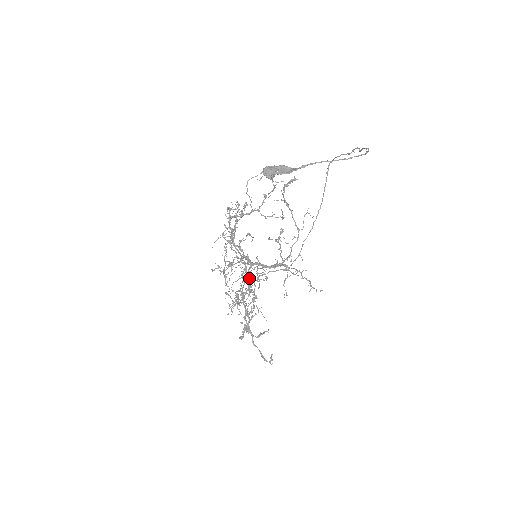
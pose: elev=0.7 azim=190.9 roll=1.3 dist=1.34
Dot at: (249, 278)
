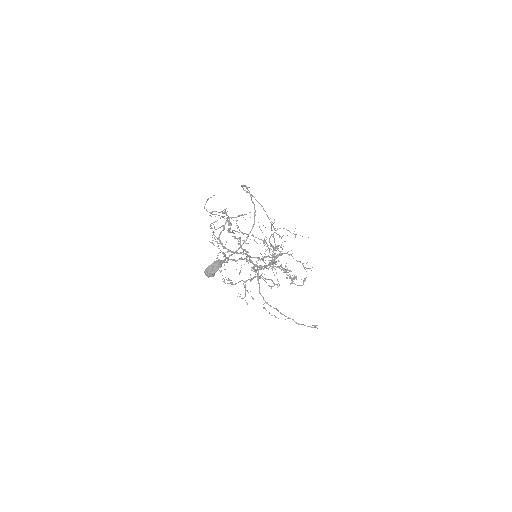
Dot at: (266, 257)
